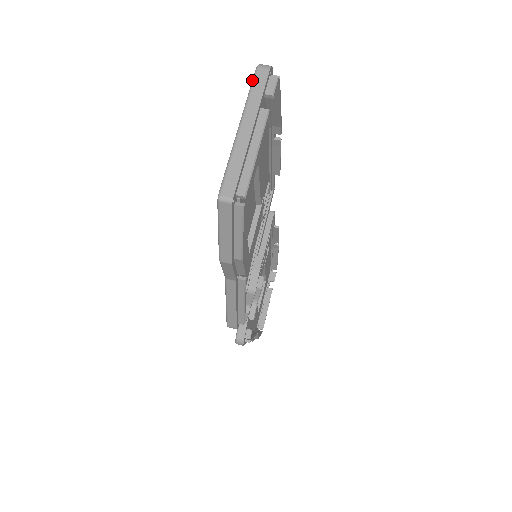
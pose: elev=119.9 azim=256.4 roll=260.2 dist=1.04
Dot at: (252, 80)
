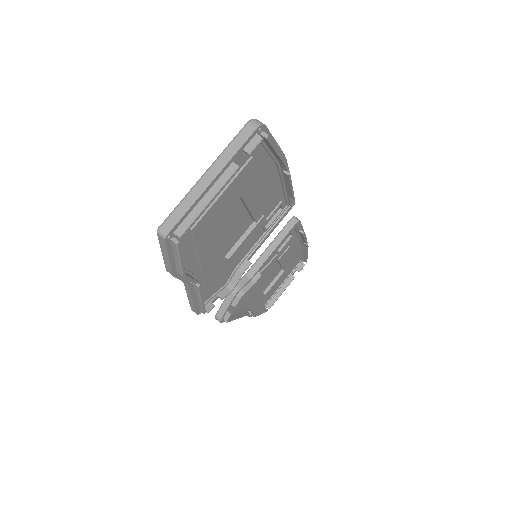
Dot at: occluded
